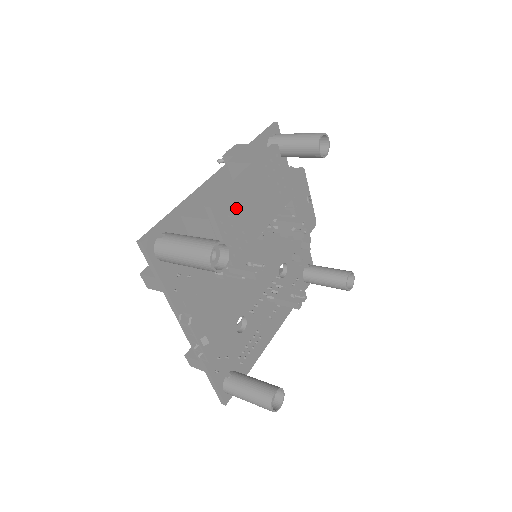
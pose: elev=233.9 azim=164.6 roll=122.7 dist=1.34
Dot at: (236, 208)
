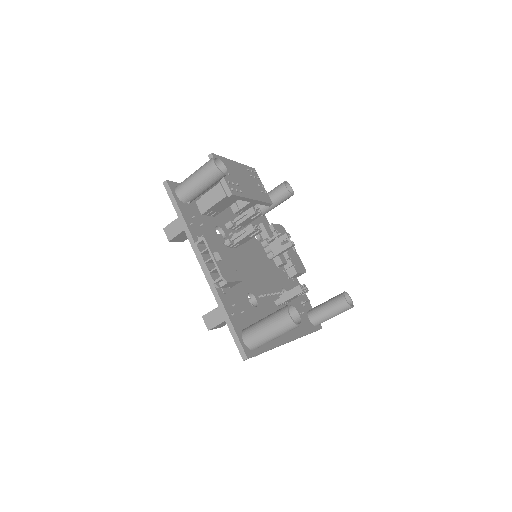
Dot at: (230, 170)
